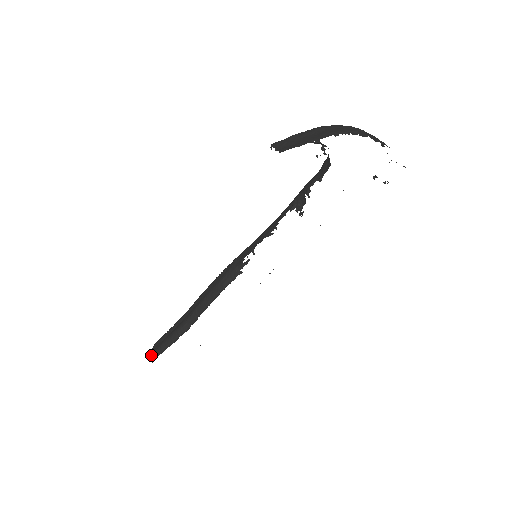
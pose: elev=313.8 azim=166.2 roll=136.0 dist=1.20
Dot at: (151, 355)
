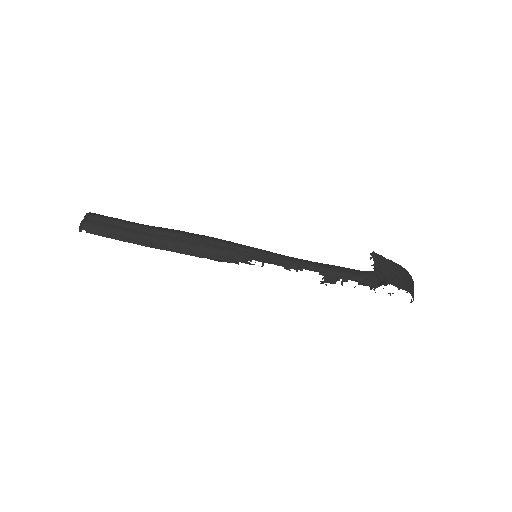
Dot at: (83, 223)
